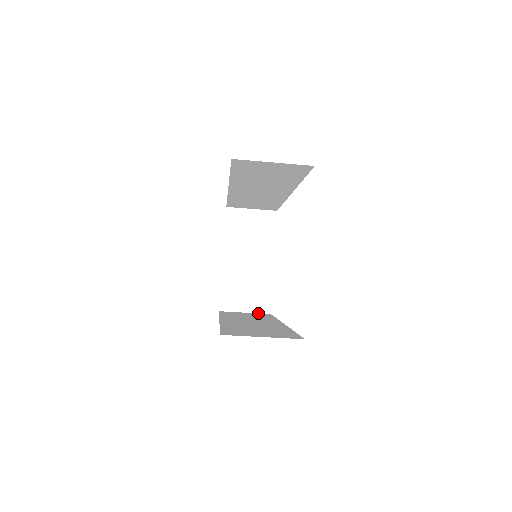
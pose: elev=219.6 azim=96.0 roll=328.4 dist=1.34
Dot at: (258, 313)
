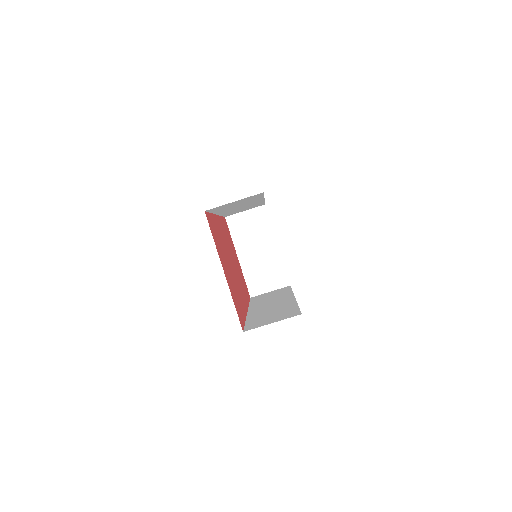
Dot at: (280, 288)
